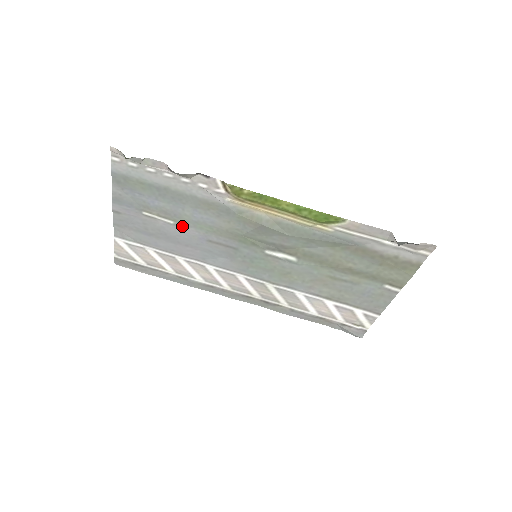
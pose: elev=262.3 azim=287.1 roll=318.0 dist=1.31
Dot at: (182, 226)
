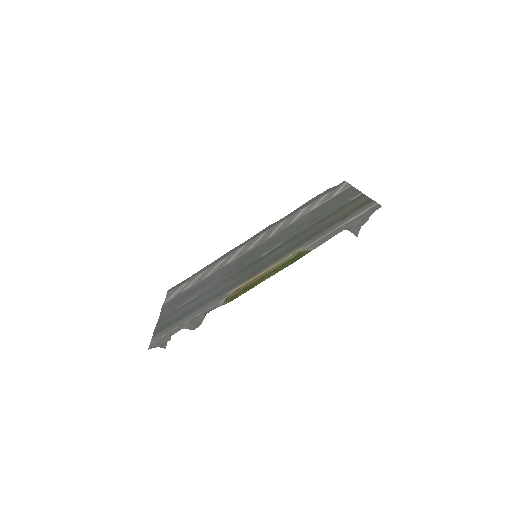
Dot at: (203, 292)
